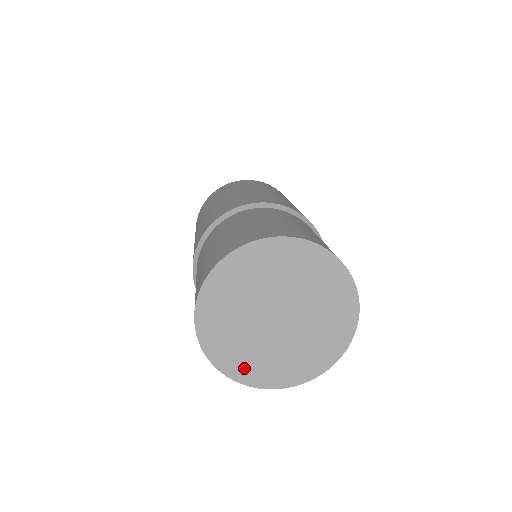
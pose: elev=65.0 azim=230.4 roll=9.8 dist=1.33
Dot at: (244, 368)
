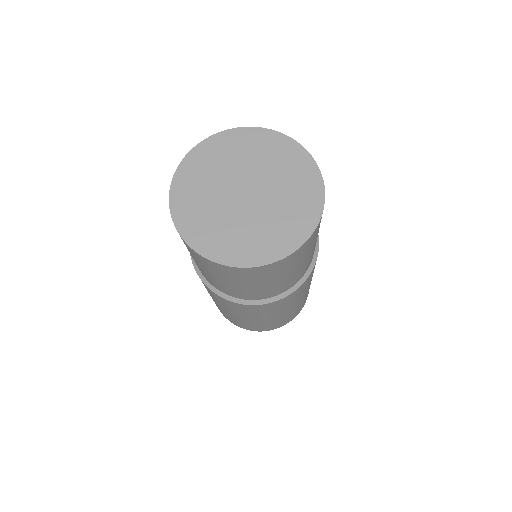
Dot at: (268, 247)
